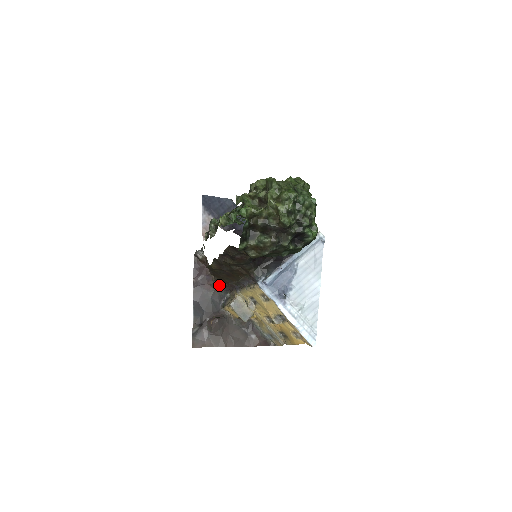
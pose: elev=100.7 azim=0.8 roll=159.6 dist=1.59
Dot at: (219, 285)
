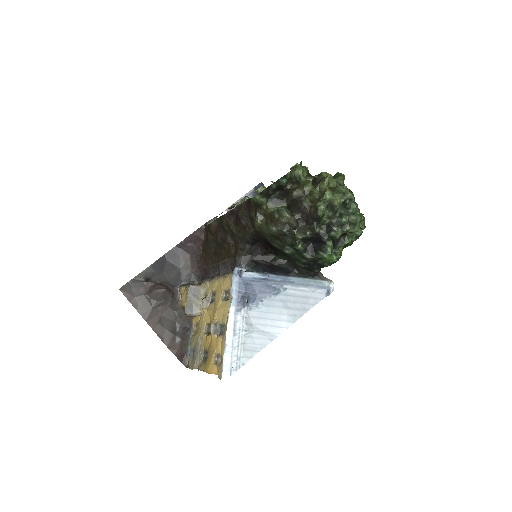
Dot at: (198, 264)
